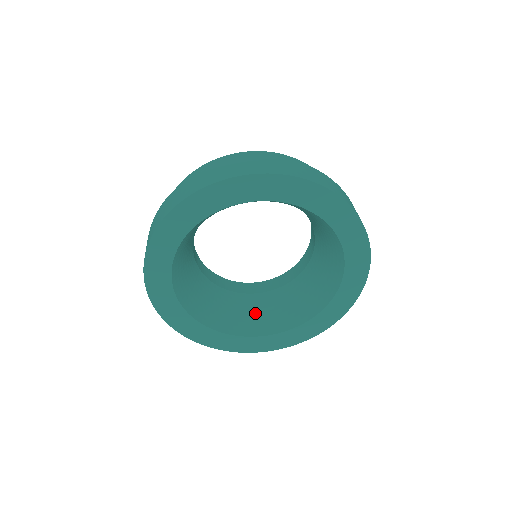
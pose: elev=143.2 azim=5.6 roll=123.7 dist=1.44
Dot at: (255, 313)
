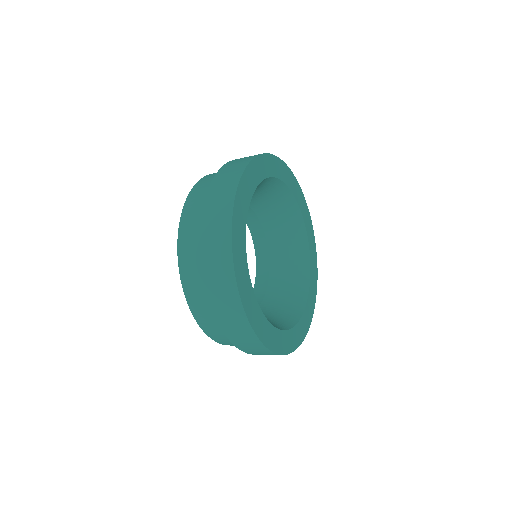
Dot at: (272, 317)
